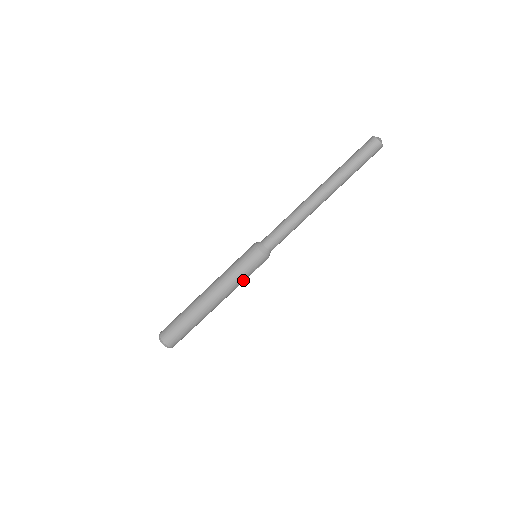
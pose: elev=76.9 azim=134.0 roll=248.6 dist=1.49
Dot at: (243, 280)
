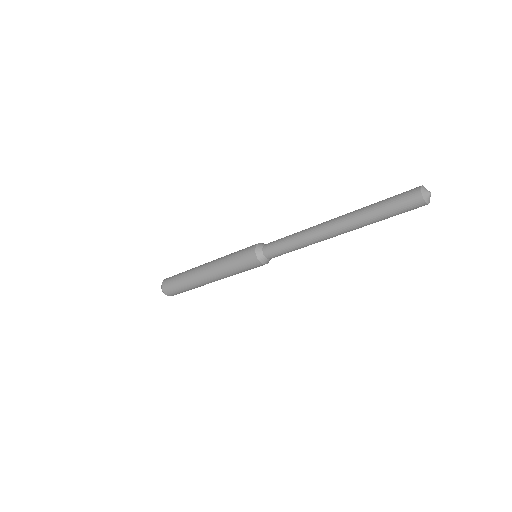
Dot at: occluded
